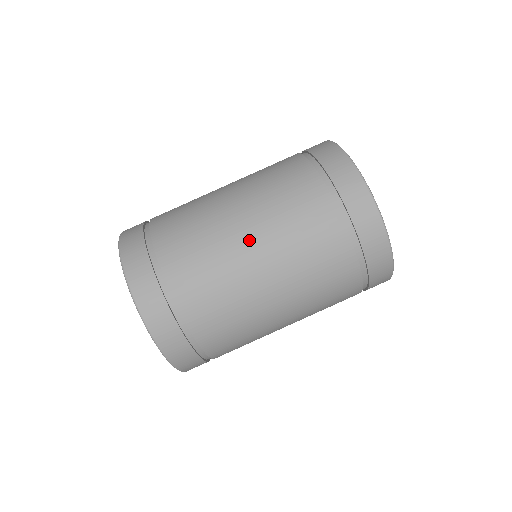
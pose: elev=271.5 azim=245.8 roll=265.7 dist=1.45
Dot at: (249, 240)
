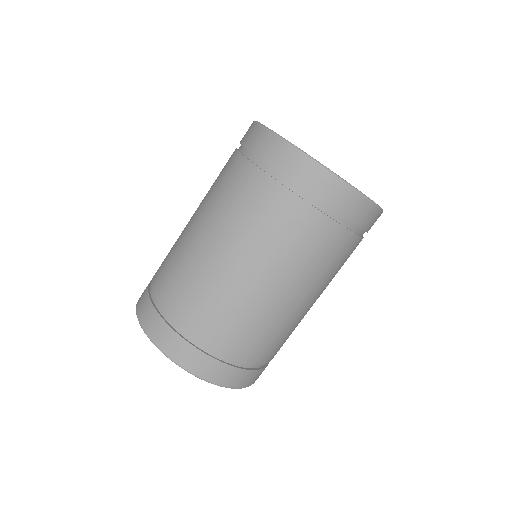
Dot at: (295, 300)
